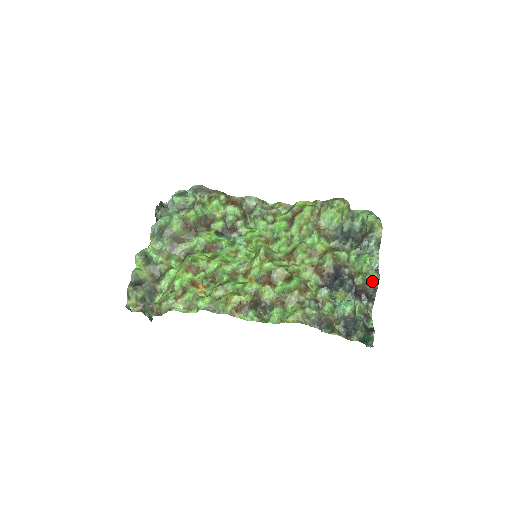
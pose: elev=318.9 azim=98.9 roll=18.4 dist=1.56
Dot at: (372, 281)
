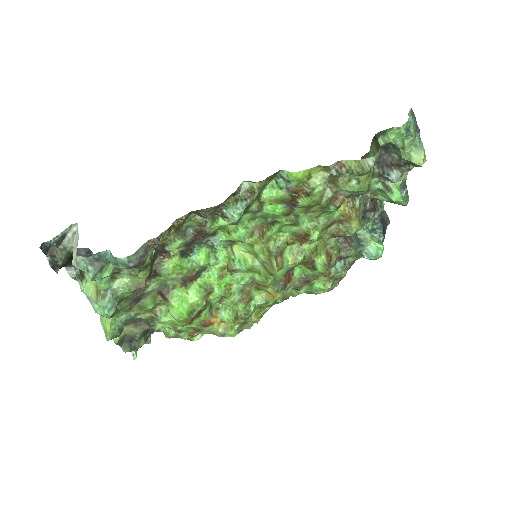
Dot at: occluded
